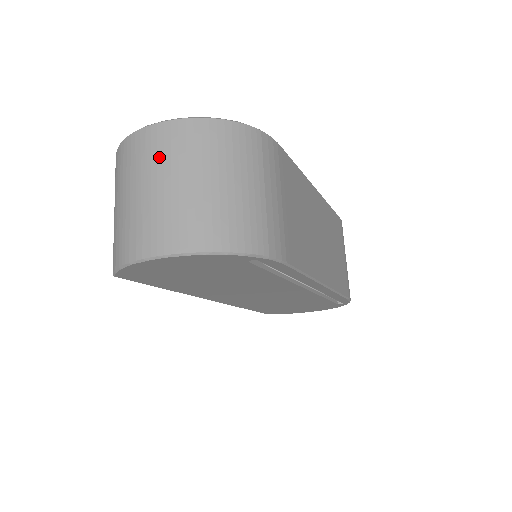
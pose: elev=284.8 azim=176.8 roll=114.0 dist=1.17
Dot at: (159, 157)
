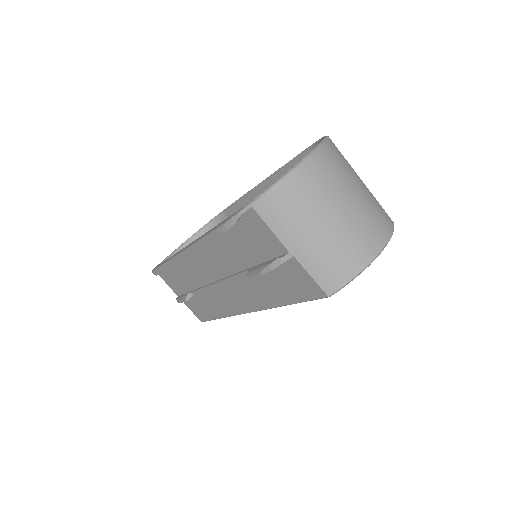
Dot at: (334, 178)
